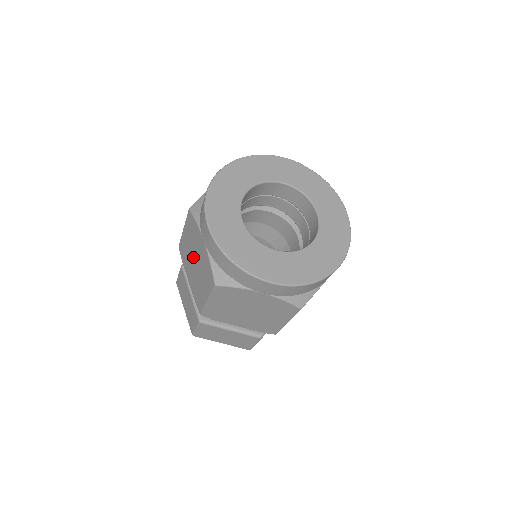
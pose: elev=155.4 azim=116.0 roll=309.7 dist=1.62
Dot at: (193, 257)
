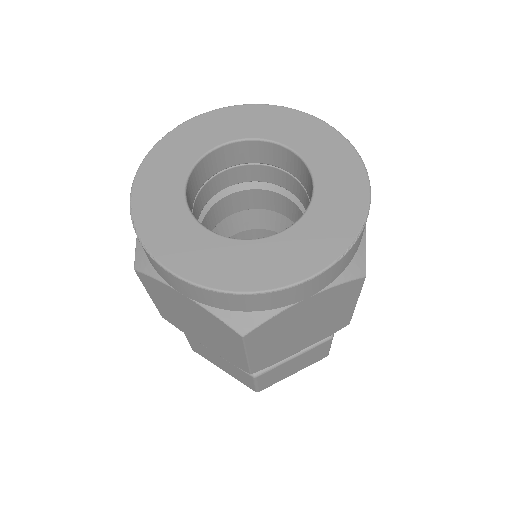
Dot at: occluded
